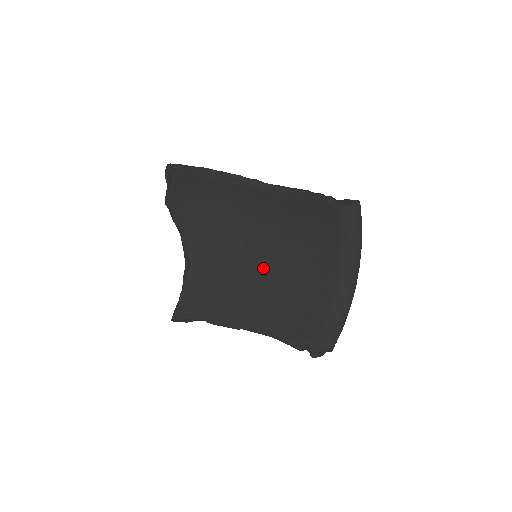
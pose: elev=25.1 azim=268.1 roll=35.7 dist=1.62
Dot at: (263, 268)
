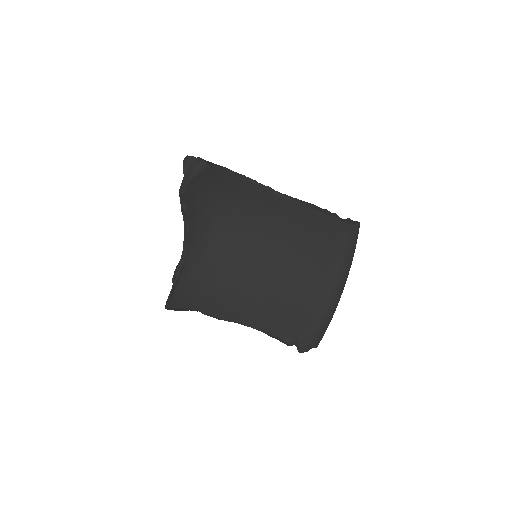
Dot at: (259, 268)
